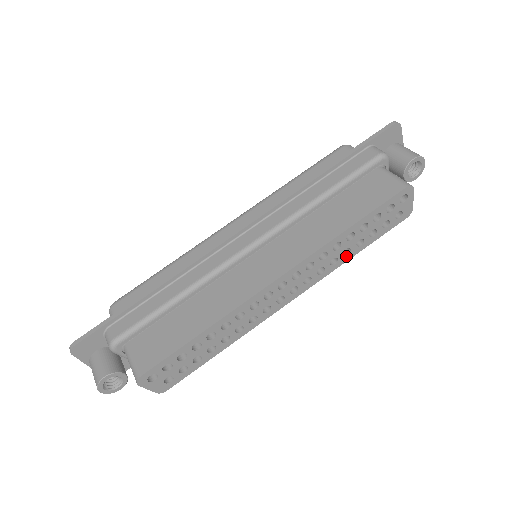
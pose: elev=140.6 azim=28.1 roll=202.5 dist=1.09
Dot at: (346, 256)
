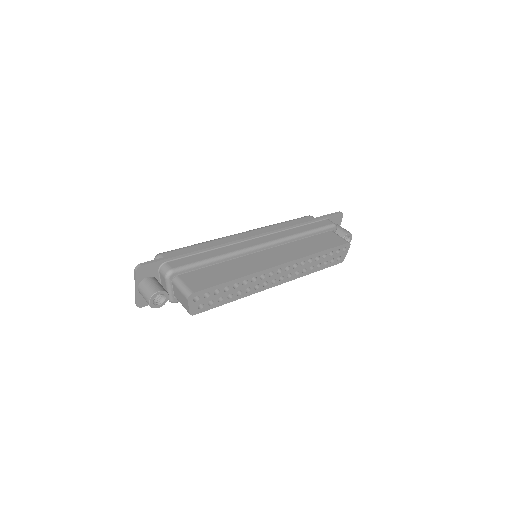
Dot at: (310, 271)
